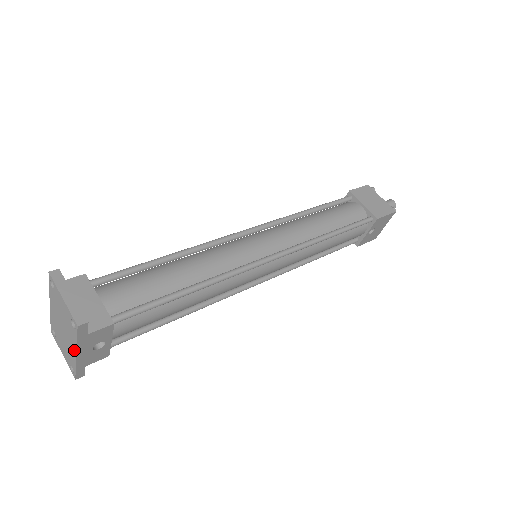
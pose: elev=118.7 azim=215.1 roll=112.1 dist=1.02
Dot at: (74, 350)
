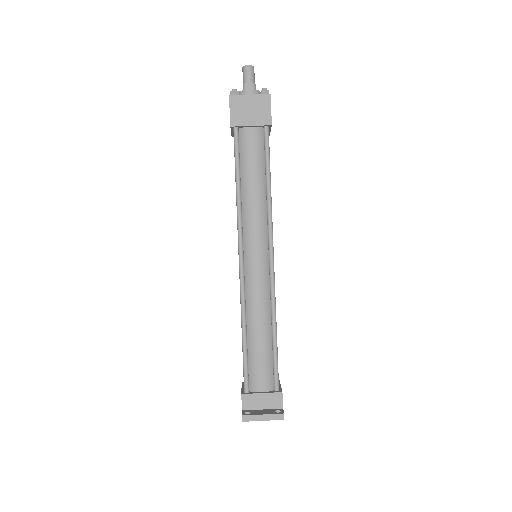
Dot at: occluded
